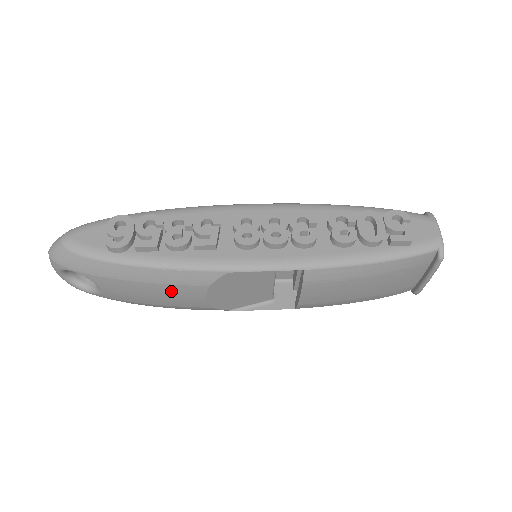
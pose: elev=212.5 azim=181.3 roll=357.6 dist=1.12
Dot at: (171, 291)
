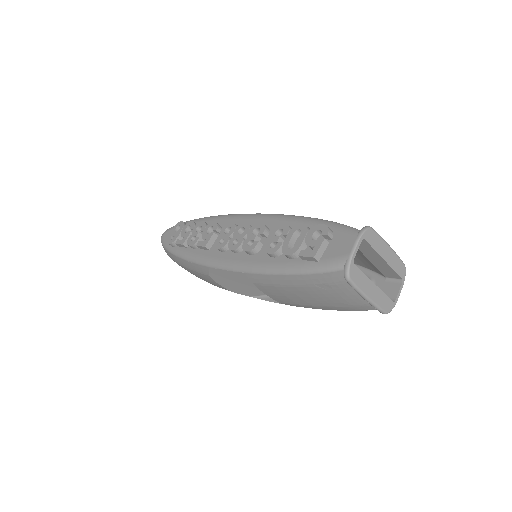
Dot at: (200, 276)
